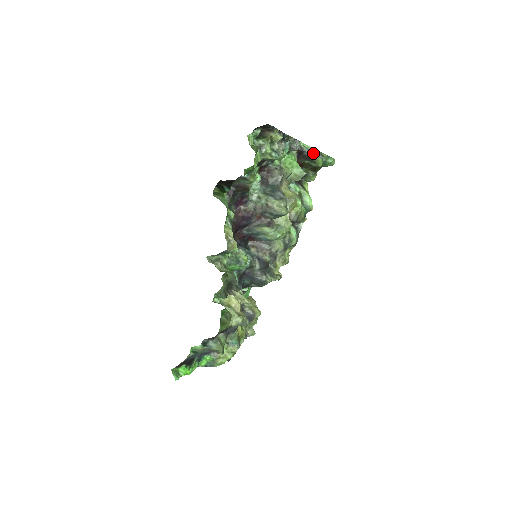
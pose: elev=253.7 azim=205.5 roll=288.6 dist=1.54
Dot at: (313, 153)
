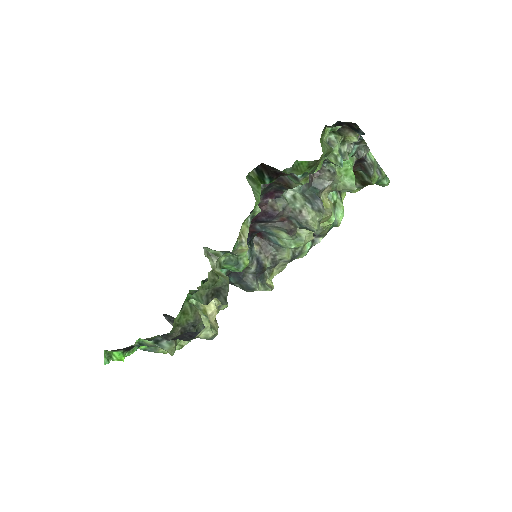
Dot at: (374, 166)
